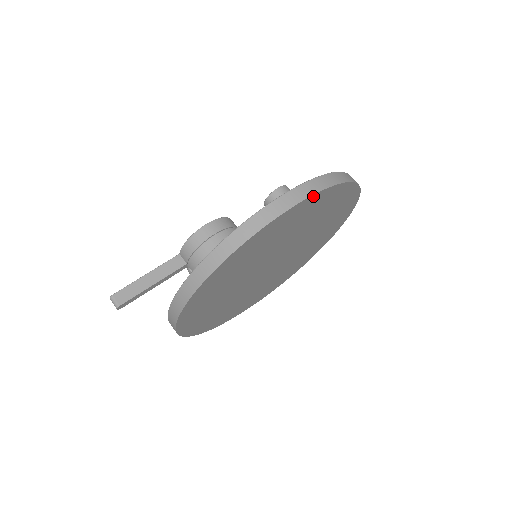
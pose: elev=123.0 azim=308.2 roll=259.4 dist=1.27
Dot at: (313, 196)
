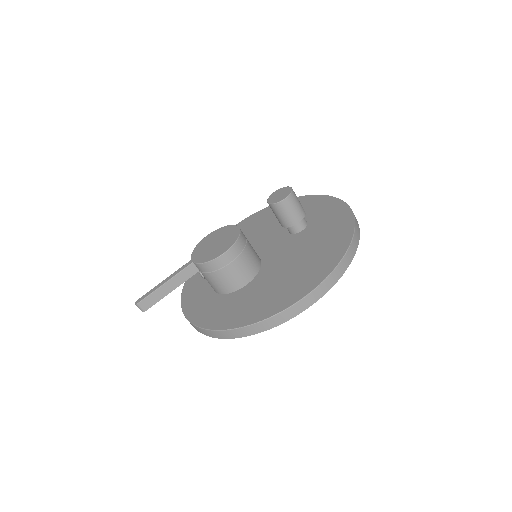
Dot at: (330, 287)
